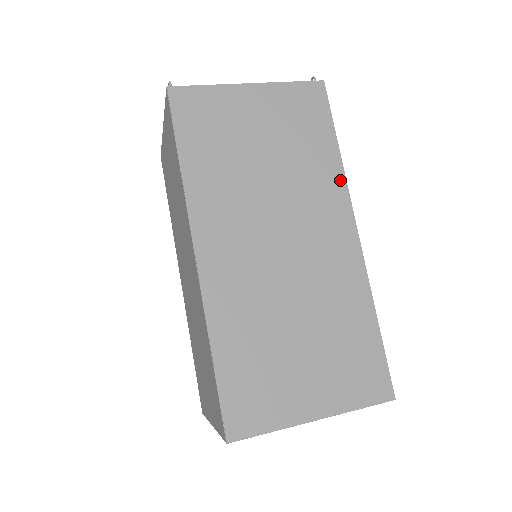
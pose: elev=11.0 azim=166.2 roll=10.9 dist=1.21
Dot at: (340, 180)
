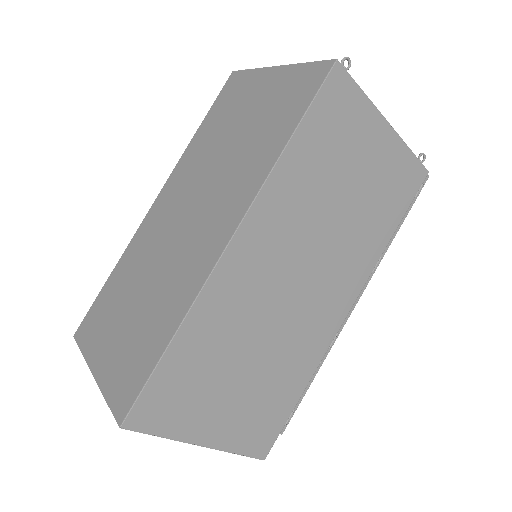
Dot at: (261, 177)
